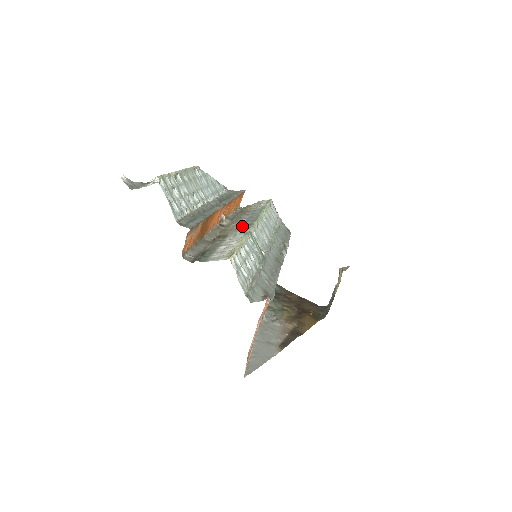
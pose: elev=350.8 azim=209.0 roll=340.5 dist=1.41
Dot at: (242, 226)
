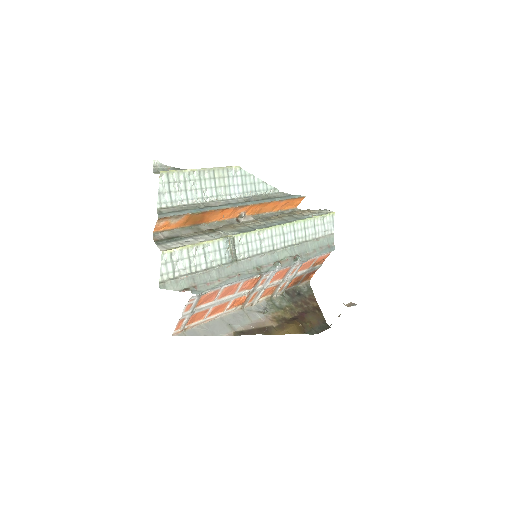
Dot at: (247, 228)
